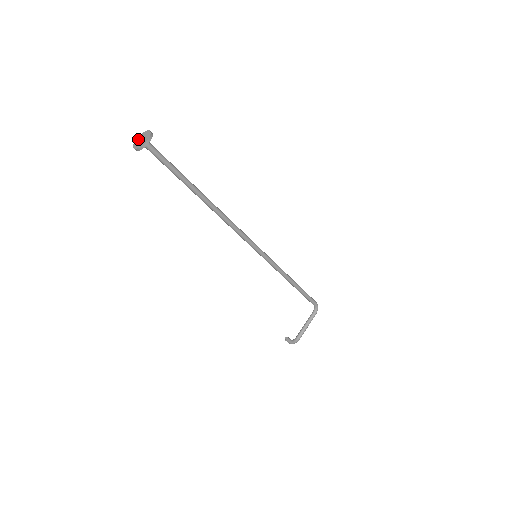
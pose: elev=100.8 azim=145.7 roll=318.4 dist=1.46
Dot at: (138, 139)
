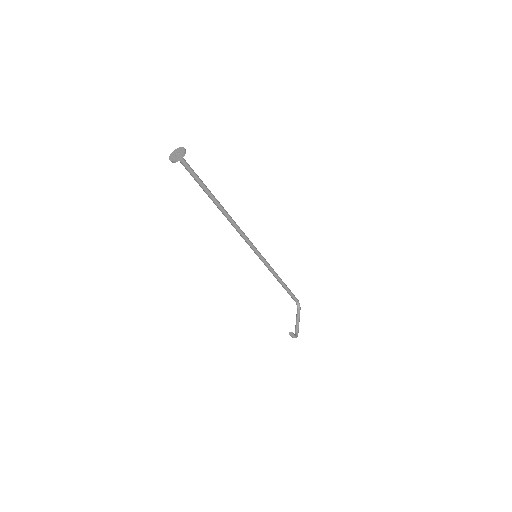
Dot at: (172, 156)
